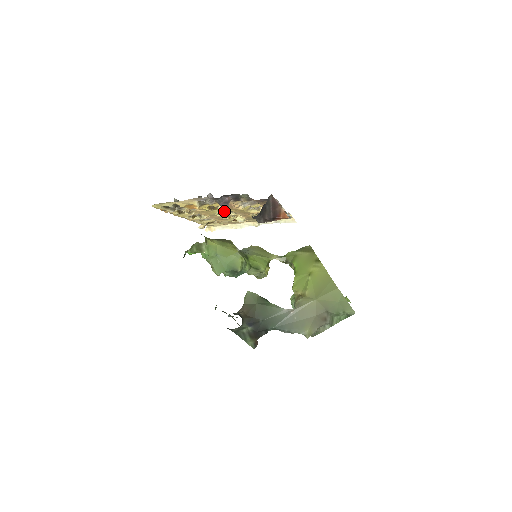
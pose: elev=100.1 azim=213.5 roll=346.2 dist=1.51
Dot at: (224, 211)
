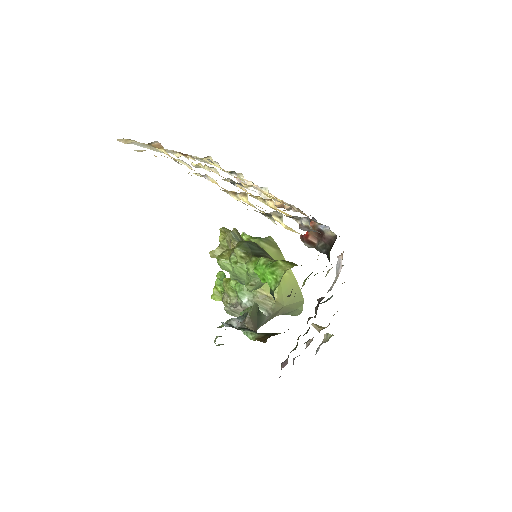
Dot at: occluded
